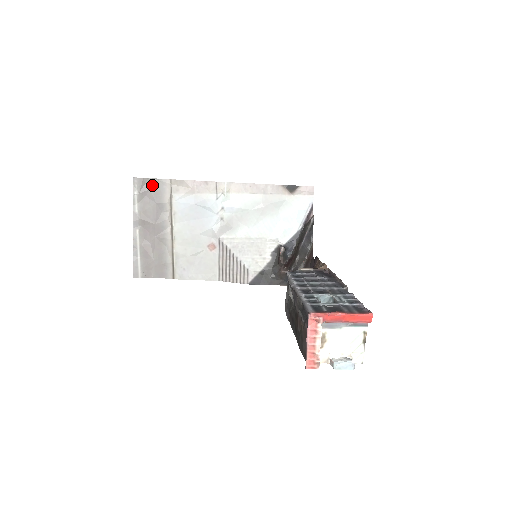
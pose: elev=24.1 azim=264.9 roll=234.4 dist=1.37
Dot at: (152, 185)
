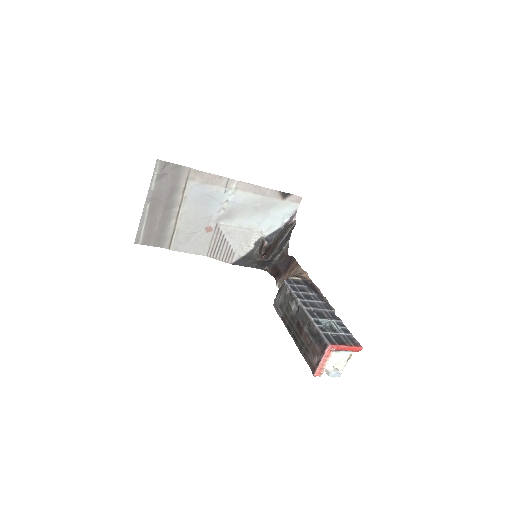
Dot at: (172, 169)
